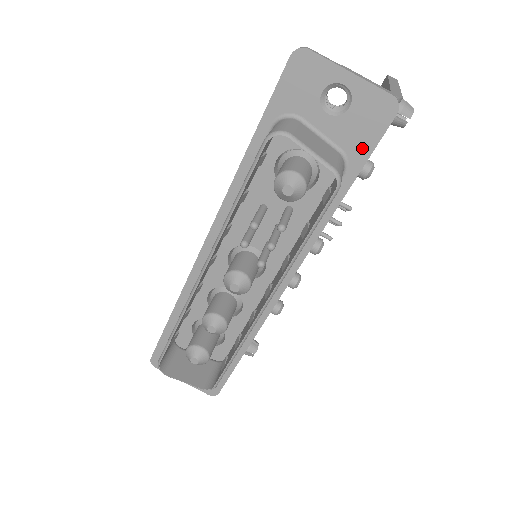
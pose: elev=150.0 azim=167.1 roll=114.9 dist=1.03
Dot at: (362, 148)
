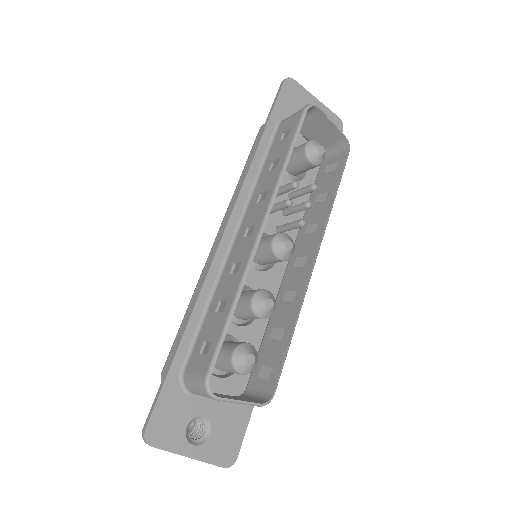
Dot at: occluded
